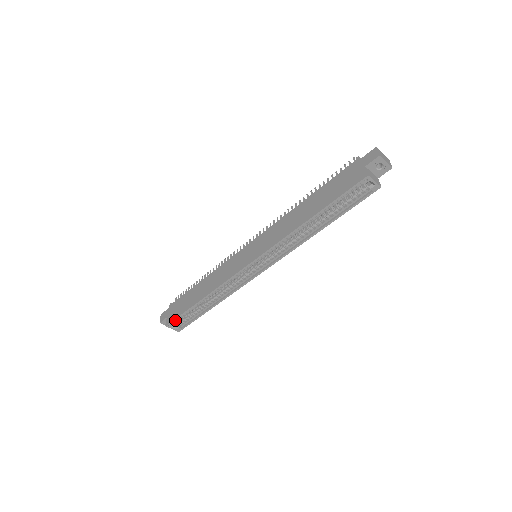
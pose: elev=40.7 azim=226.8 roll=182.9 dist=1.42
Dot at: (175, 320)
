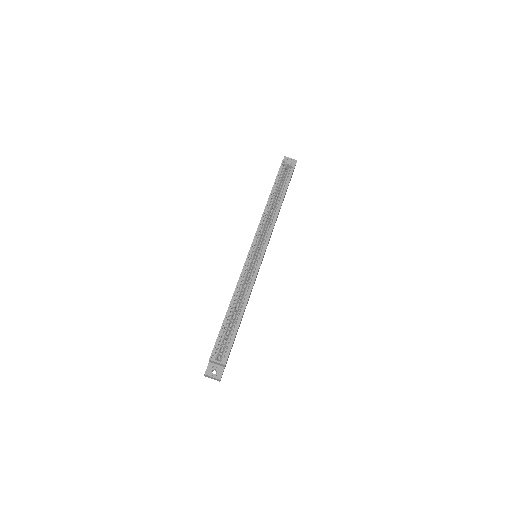
Dot at: (215, 346)
